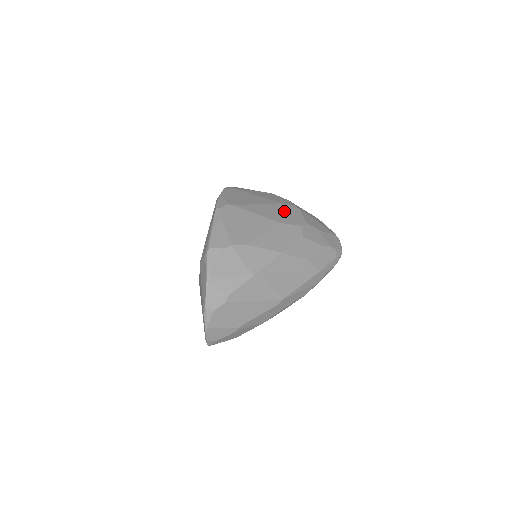
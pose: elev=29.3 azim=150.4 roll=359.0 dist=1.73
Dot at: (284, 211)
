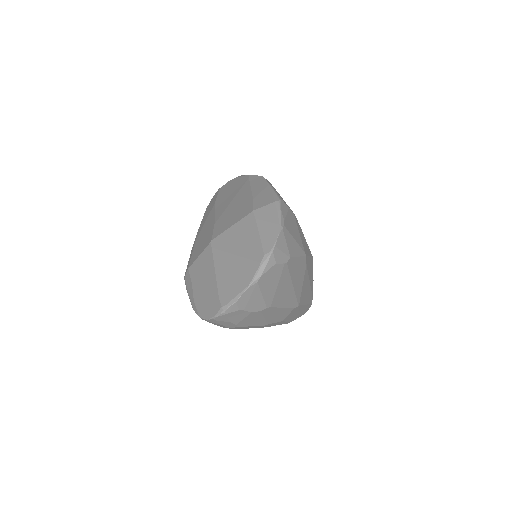
Dot at: occluded
